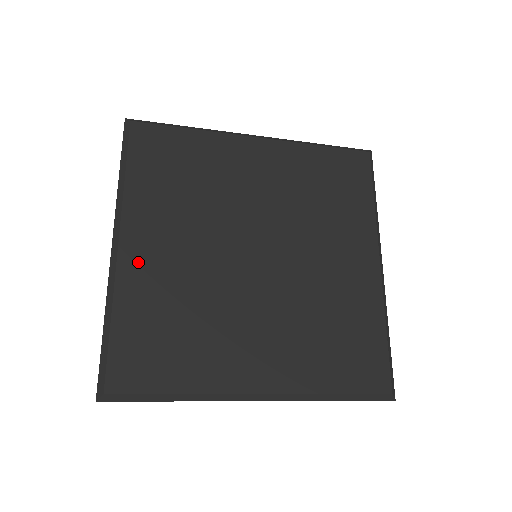
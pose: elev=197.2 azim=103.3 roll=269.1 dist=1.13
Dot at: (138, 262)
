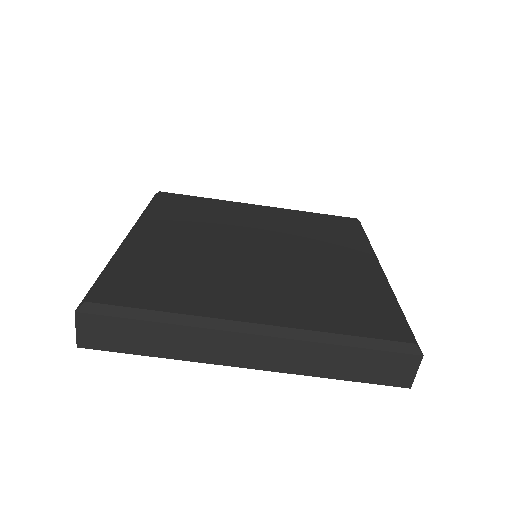
Dot at: (146, 242)
